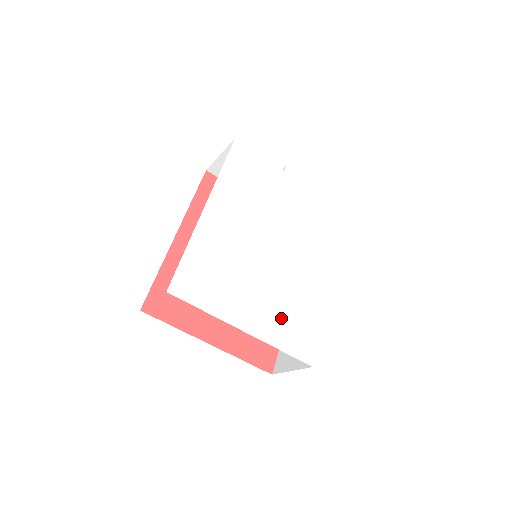
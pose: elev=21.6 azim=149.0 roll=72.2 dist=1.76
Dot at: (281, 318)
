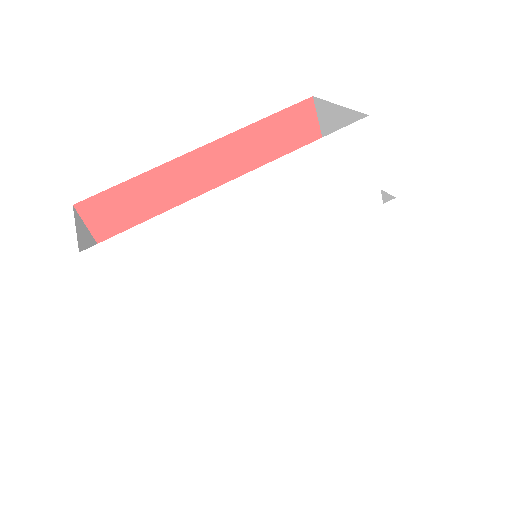
Dot at: (202, 356)
